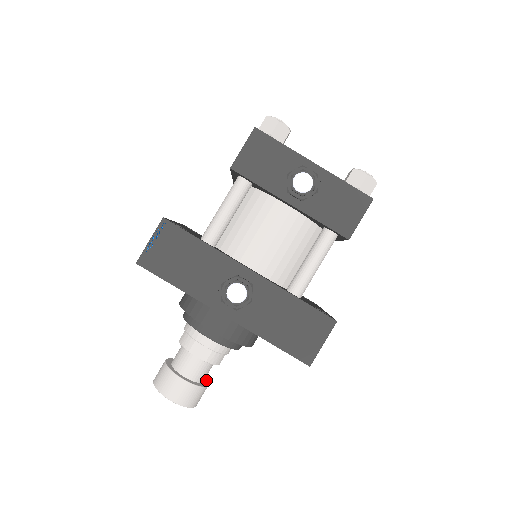
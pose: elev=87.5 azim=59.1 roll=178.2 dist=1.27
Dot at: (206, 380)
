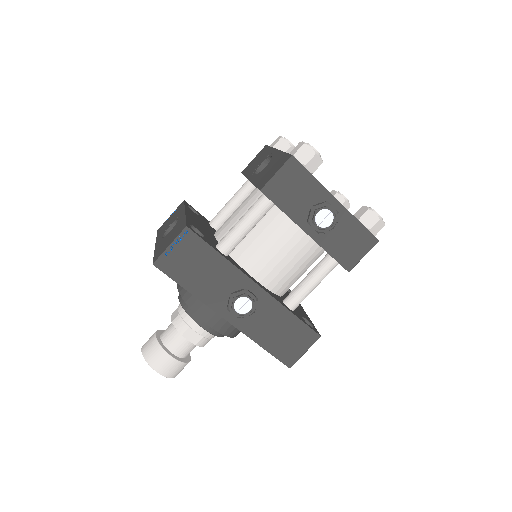
Dot at: occluded
